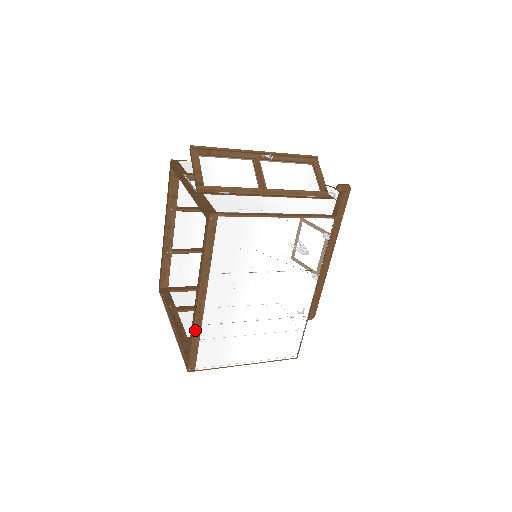
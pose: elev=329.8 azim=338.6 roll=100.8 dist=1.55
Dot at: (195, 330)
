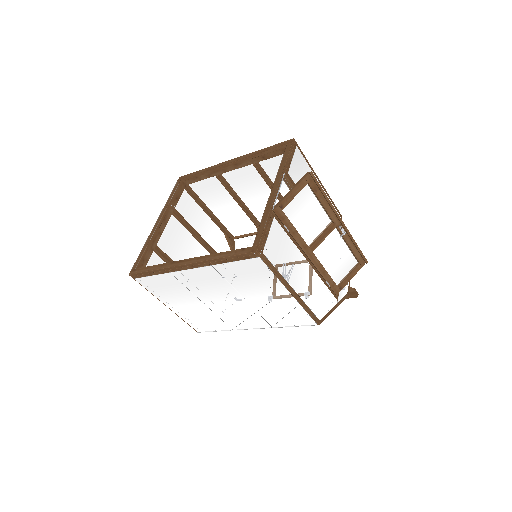
Dot at: (163, 269)
